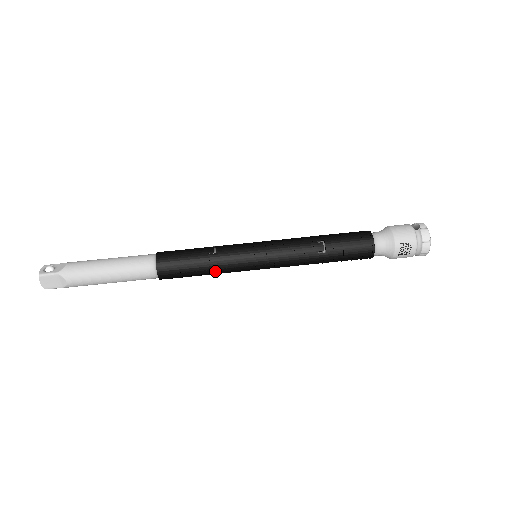
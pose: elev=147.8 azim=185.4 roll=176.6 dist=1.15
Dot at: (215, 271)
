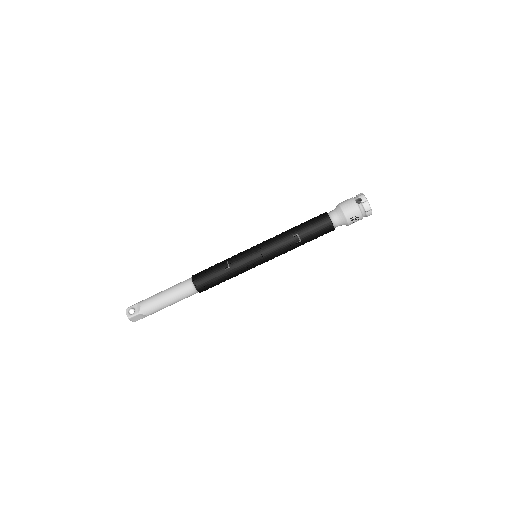
Dot at: occluded
